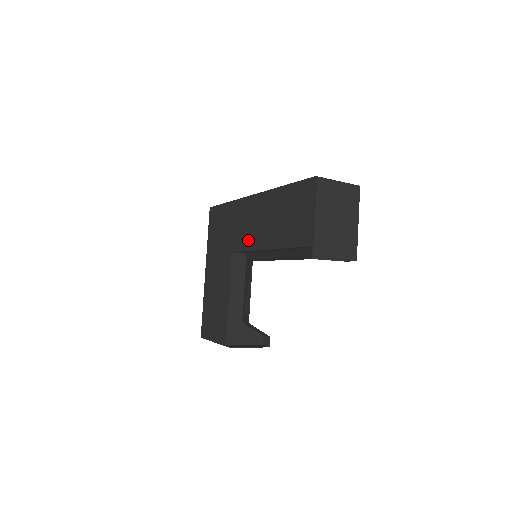
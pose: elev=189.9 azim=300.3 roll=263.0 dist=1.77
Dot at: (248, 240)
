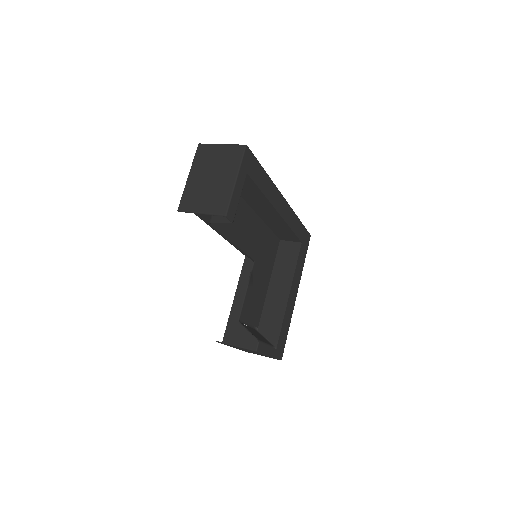
Dot at: occluded
